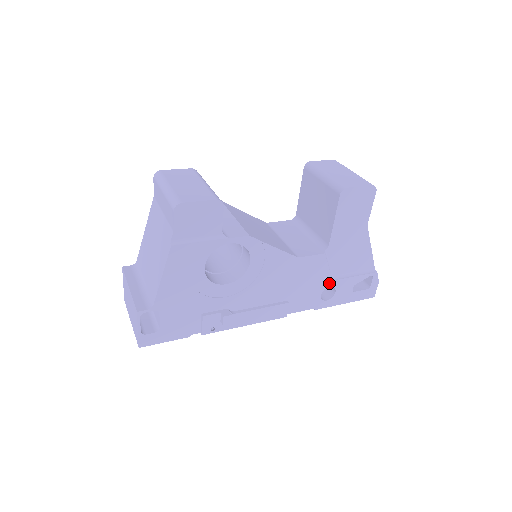
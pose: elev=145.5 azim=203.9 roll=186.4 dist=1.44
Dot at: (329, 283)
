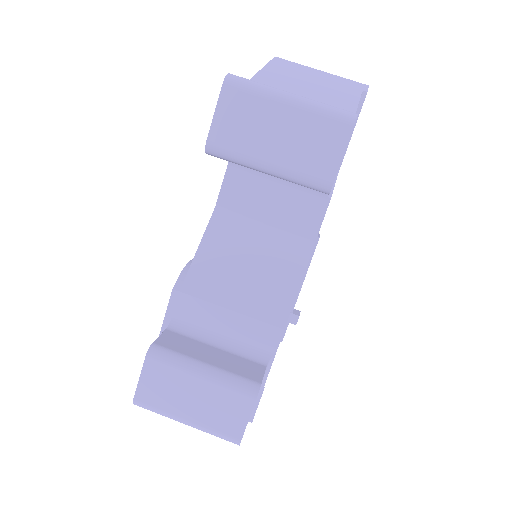
Dot at: occluded
